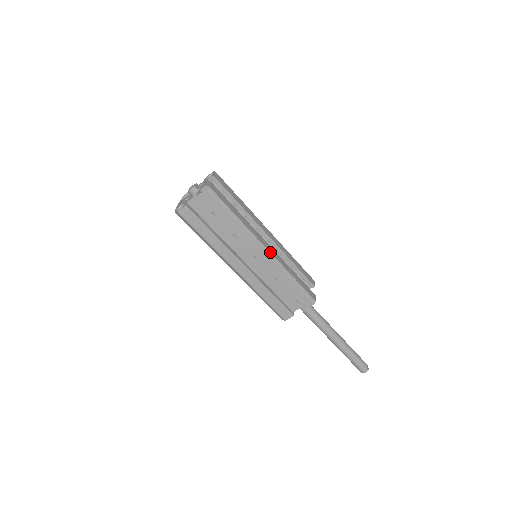
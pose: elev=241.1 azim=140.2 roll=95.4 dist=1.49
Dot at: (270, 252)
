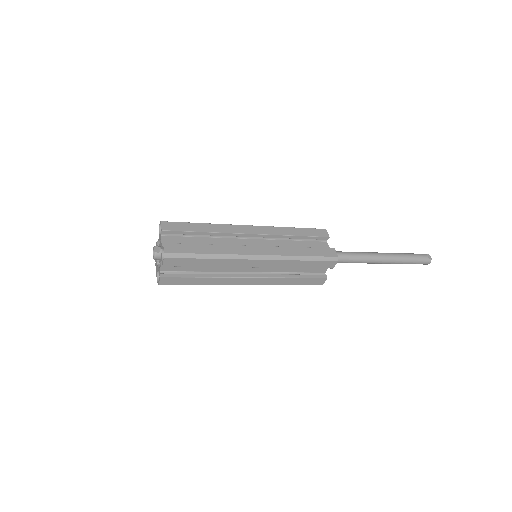
Dot at: (264, 255)
